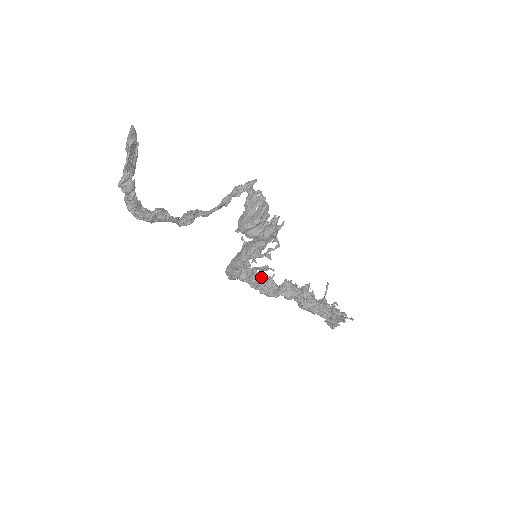
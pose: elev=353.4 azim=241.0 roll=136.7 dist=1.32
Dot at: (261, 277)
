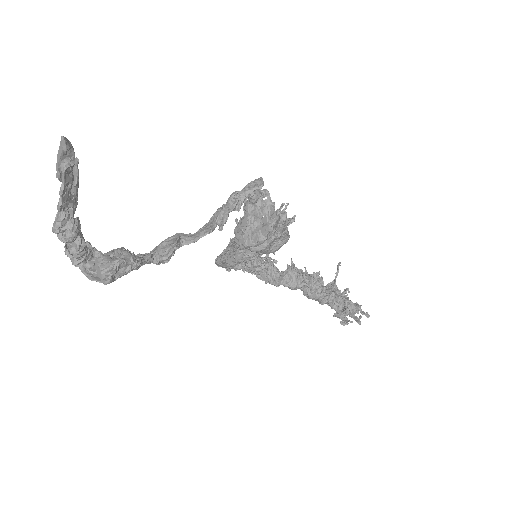
Dot at: occluded
